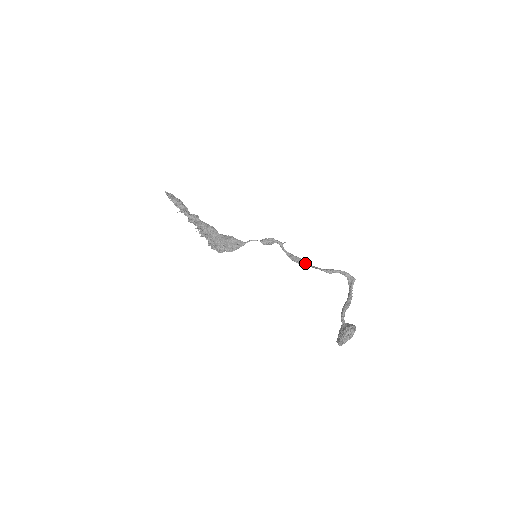
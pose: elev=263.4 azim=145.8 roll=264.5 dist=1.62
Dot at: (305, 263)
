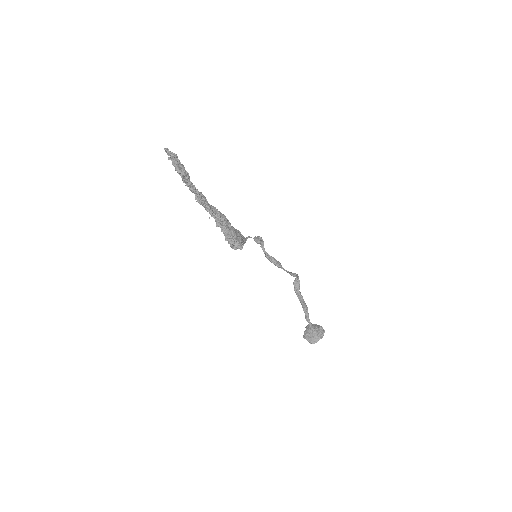
Dot at: occluded
